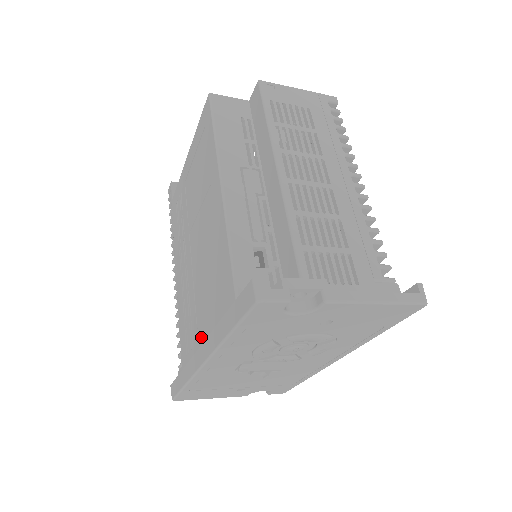
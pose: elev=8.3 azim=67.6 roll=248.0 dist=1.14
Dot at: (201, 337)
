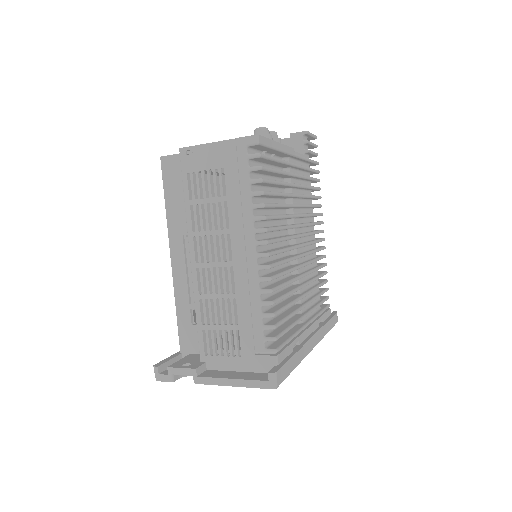
Dot at: occluded
